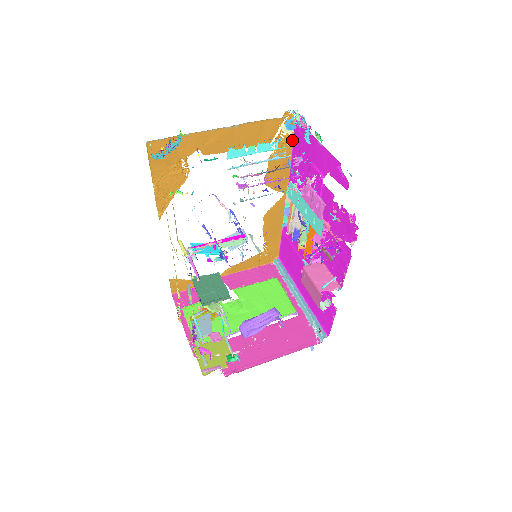
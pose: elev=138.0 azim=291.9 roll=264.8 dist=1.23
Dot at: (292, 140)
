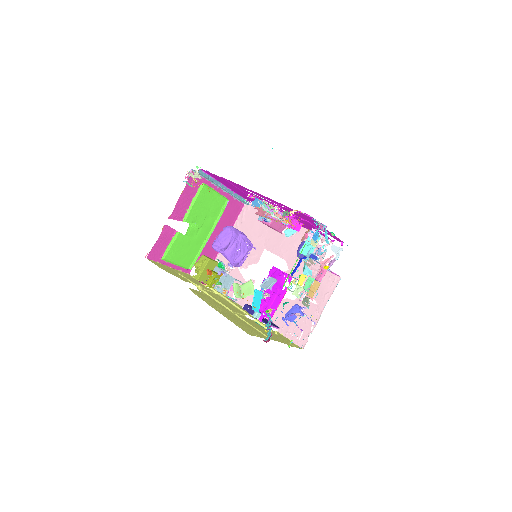
Dot at: occluded
